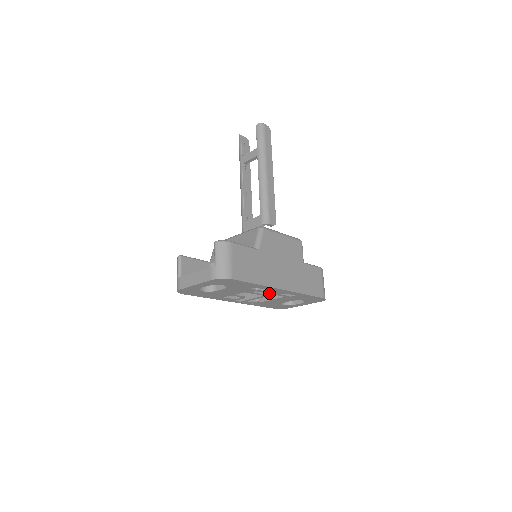
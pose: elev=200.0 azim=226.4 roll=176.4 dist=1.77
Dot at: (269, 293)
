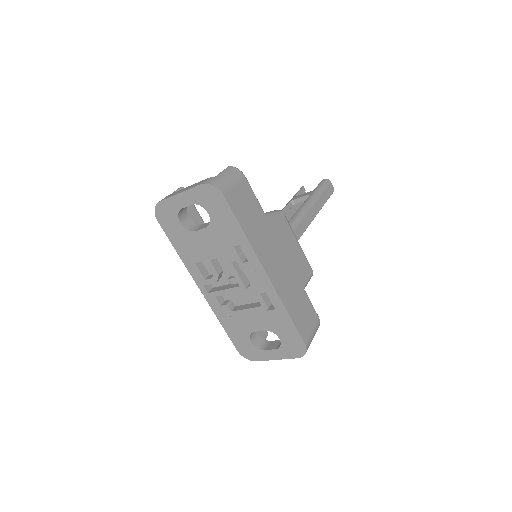
Dot at: (247, 287)
